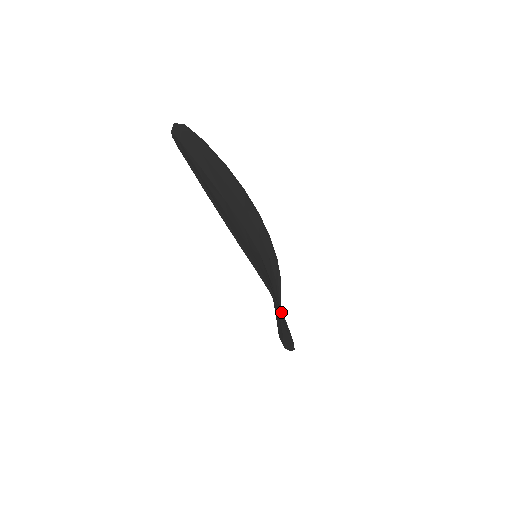
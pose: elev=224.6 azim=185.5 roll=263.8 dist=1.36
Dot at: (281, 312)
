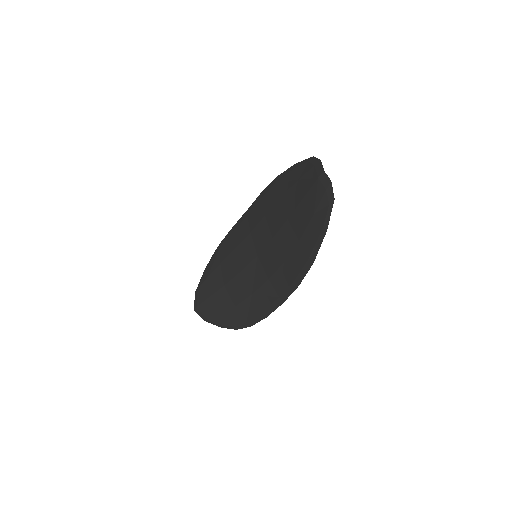
Dot at: (271, 310)
